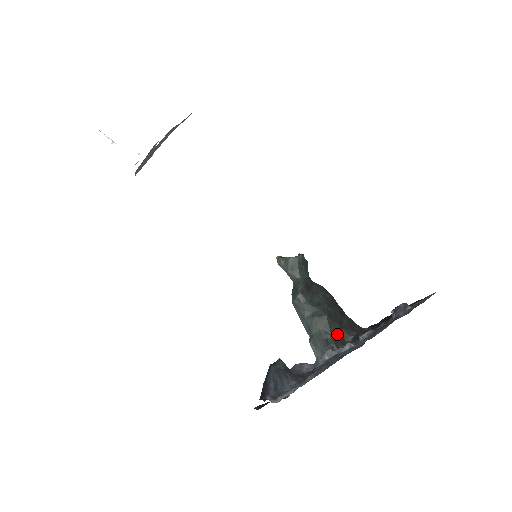
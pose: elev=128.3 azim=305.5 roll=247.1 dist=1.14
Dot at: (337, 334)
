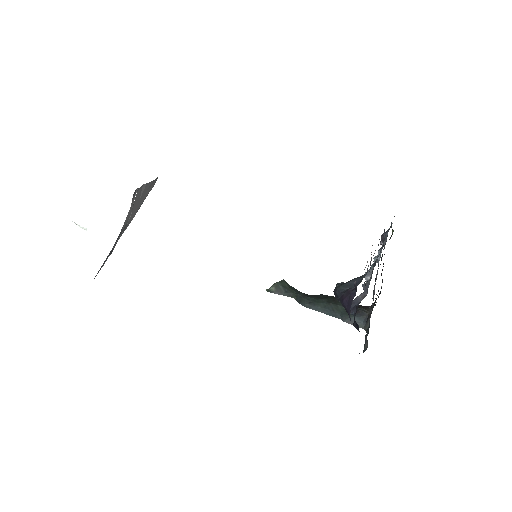
Dot at: occluded
